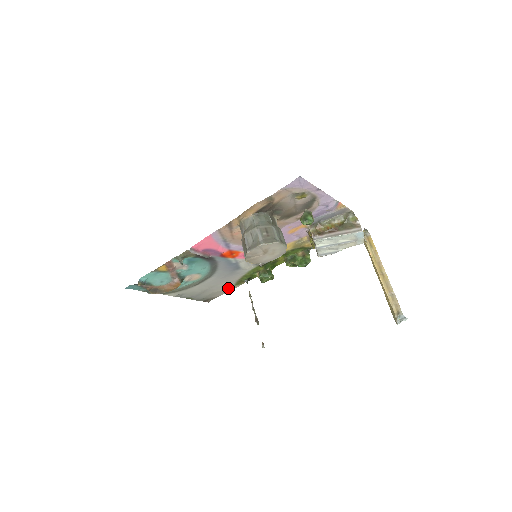
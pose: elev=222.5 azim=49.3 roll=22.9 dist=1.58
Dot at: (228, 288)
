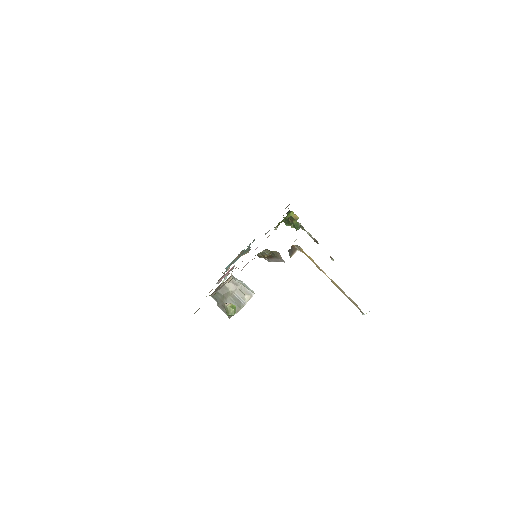
Dot at: occluded
